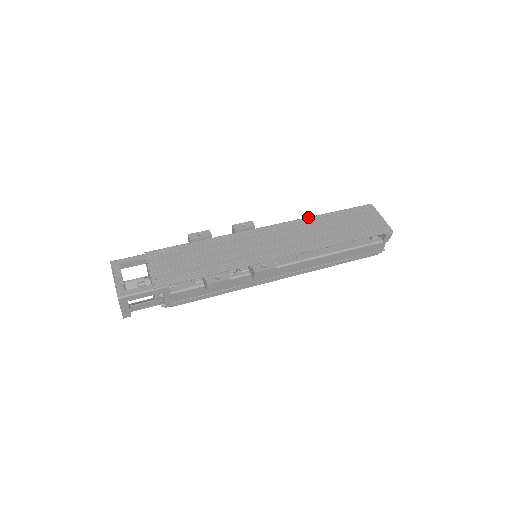
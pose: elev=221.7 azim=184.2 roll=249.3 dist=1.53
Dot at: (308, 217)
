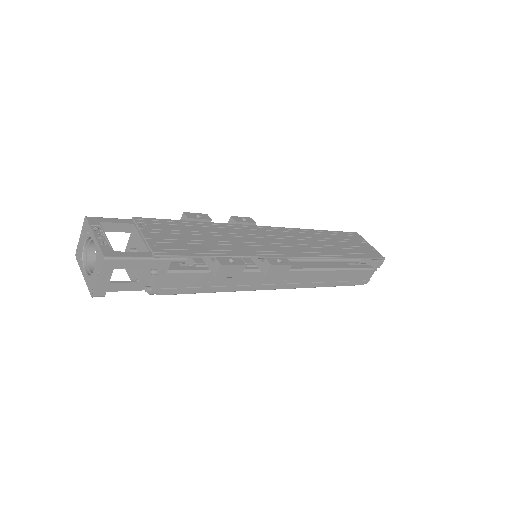
Dot at: (305, 229)
